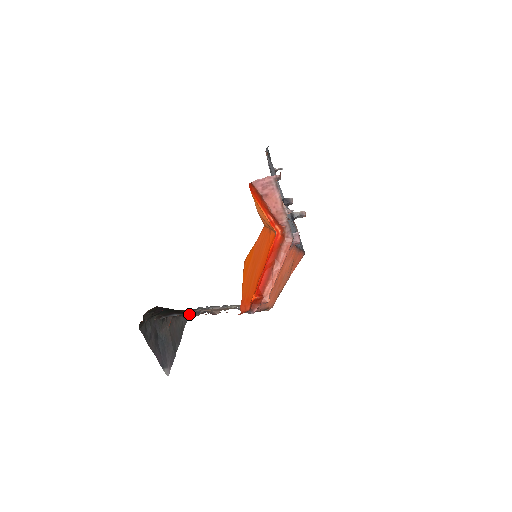
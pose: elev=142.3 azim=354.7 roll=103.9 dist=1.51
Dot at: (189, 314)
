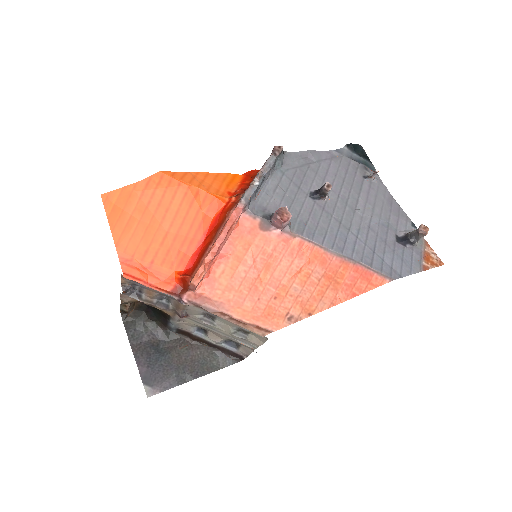
Dot at: (232, 355)
